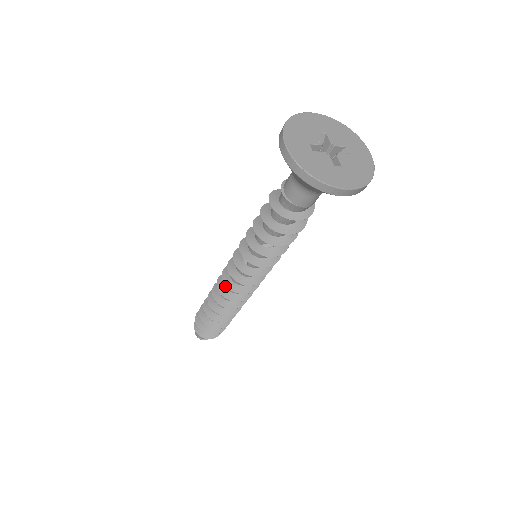
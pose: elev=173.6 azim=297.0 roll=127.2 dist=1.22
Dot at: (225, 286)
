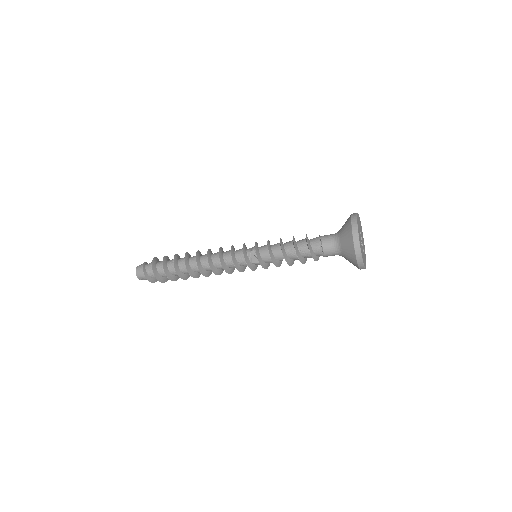
Dot at: (213, 264)
